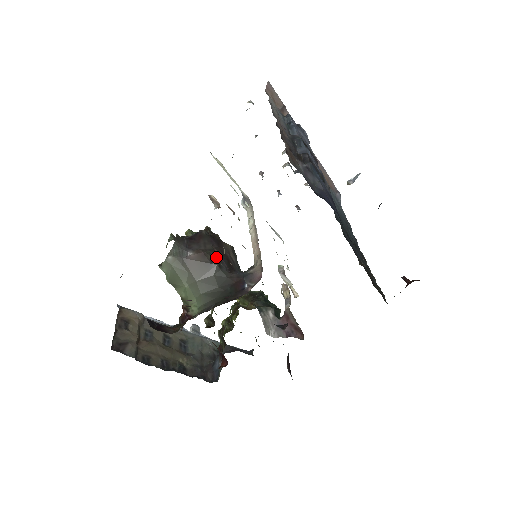
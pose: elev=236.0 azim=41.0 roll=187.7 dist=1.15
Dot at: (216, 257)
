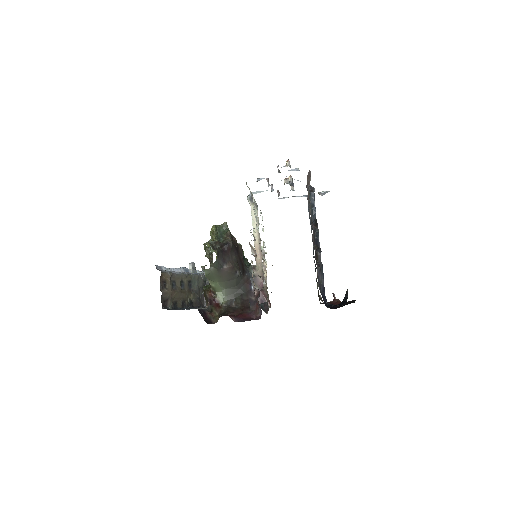
Dot at: (238, 267)
